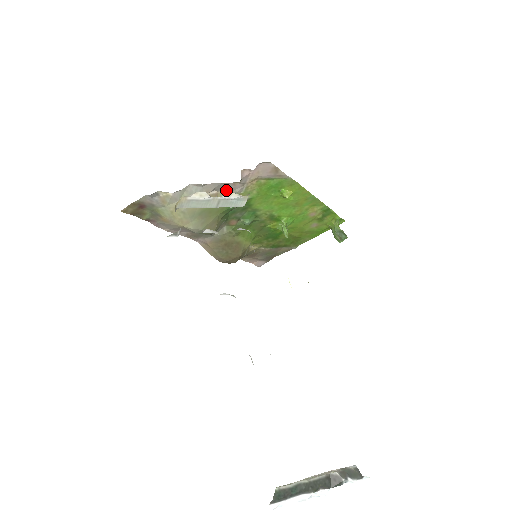
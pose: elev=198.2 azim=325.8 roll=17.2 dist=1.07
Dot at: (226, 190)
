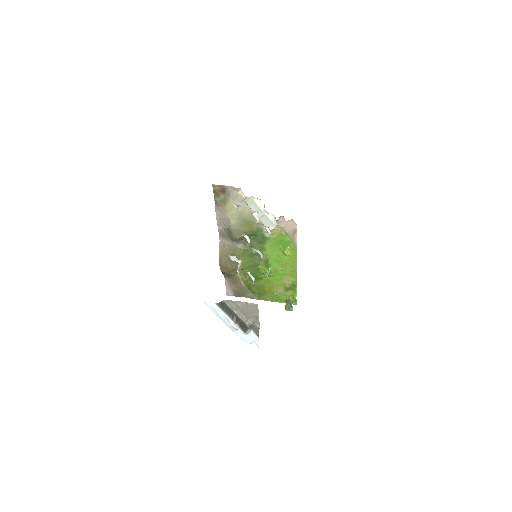
Dot at: occluded
